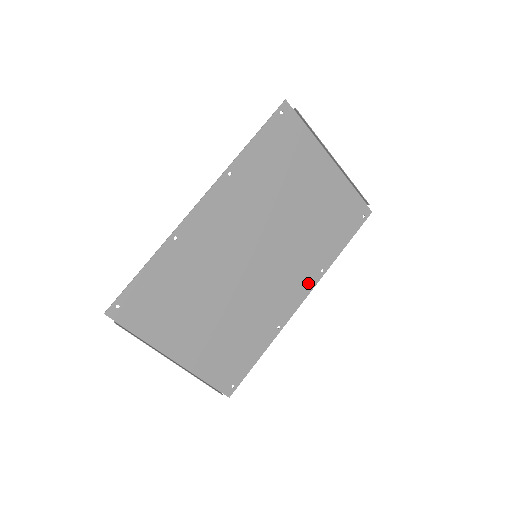
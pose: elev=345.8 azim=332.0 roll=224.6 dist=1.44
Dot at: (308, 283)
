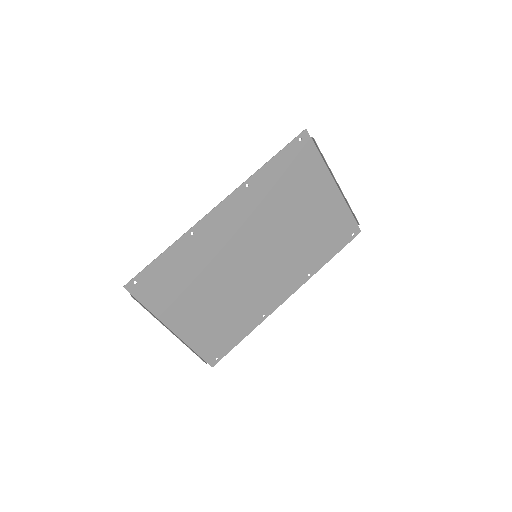
Dot at: (295, 284)
